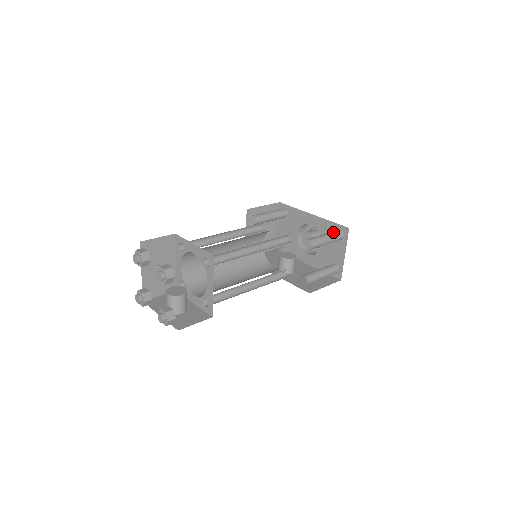
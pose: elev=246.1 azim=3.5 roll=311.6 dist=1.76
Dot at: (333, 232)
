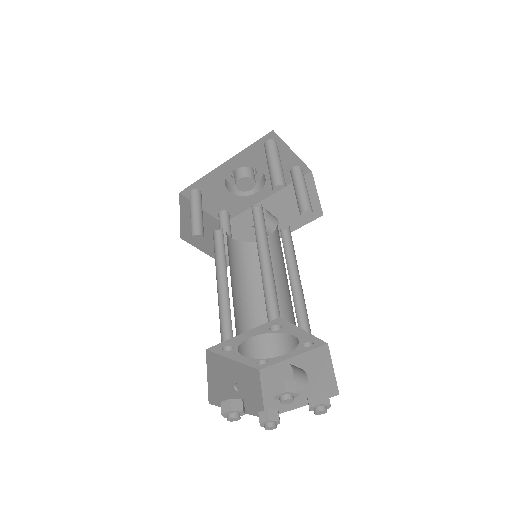
Dot at: (269, 151)
